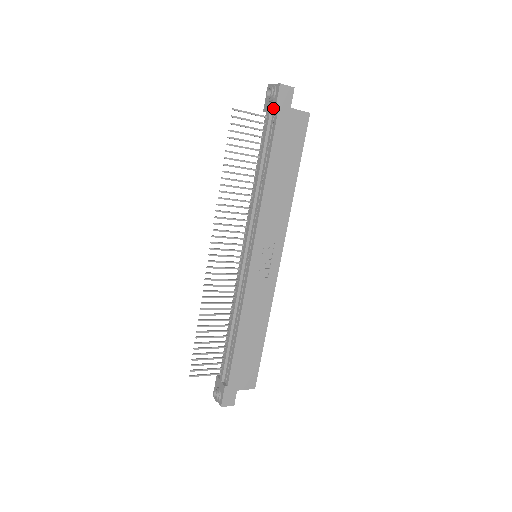
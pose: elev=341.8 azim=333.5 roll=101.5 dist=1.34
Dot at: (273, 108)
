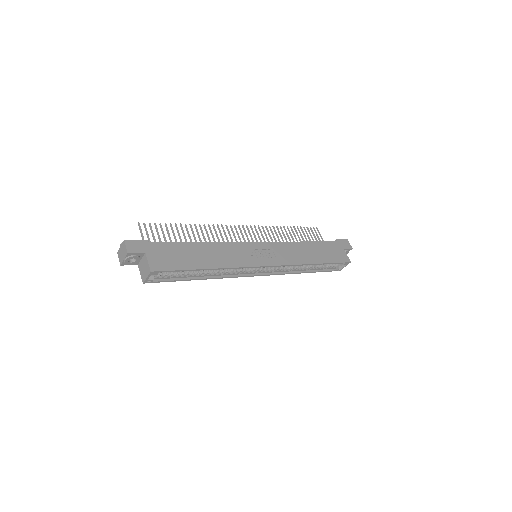
Dot at: occluded
